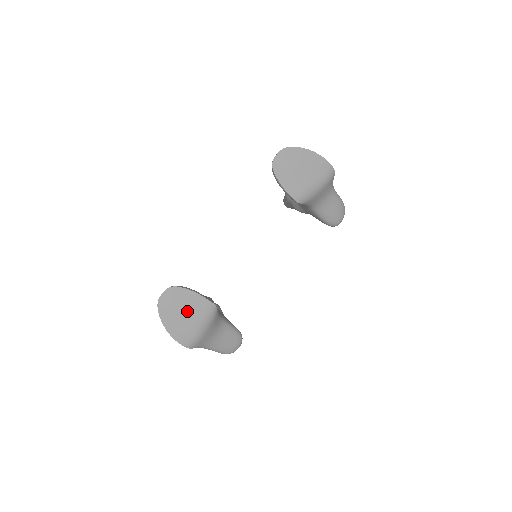
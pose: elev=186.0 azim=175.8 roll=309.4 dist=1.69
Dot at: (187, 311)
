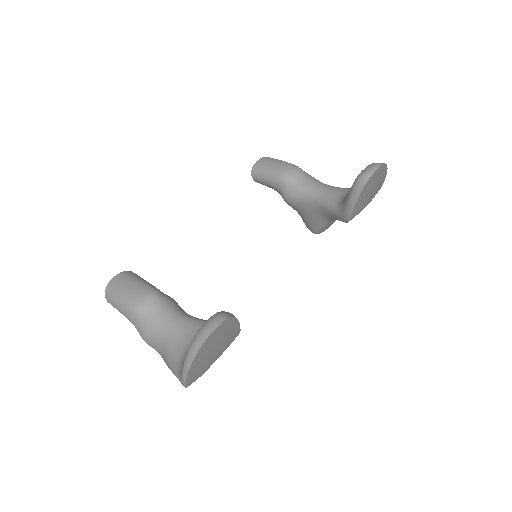
Dot at: (219, 346)
